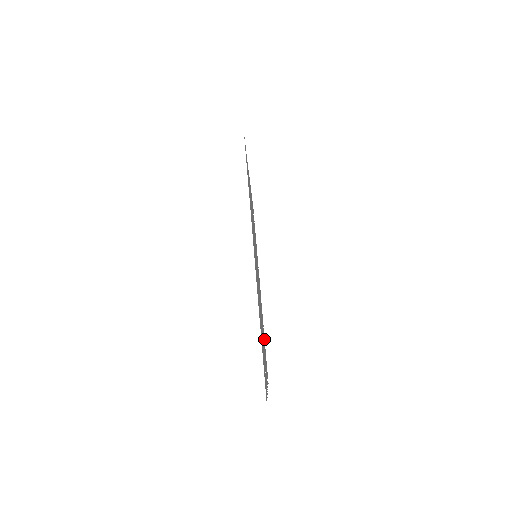
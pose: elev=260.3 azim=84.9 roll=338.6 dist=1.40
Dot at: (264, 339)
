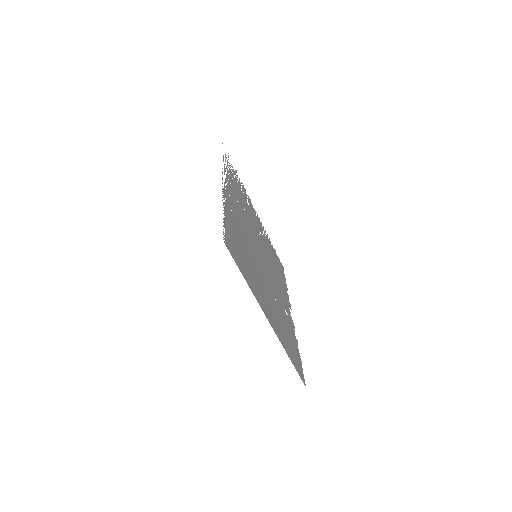
Dot at: (272, 252)
